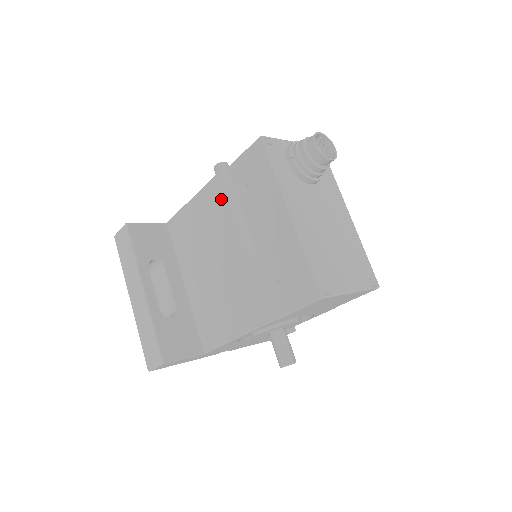
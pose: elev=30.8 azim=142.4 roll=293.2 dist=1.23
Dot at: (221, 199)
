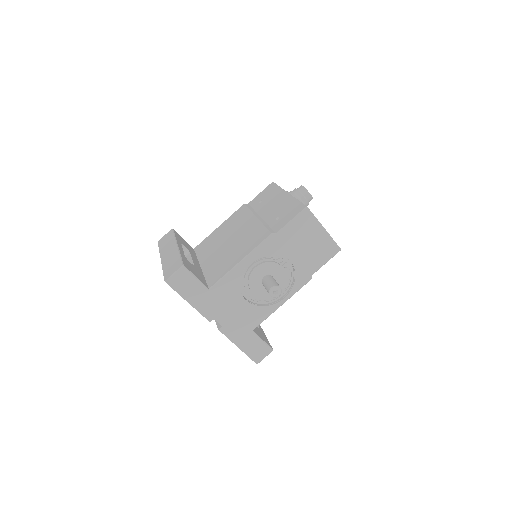
Dot at: (242, 212)
